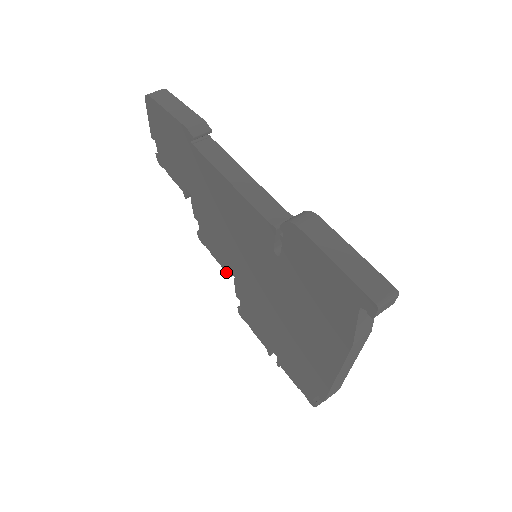
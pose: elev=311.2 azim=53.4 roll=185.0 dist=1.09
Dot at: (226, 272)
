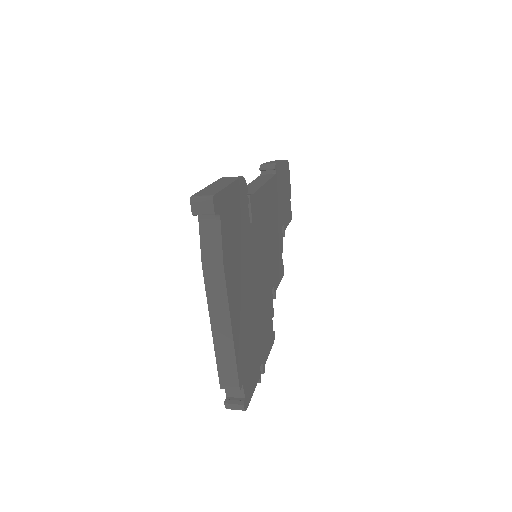
Dot at: occluded
